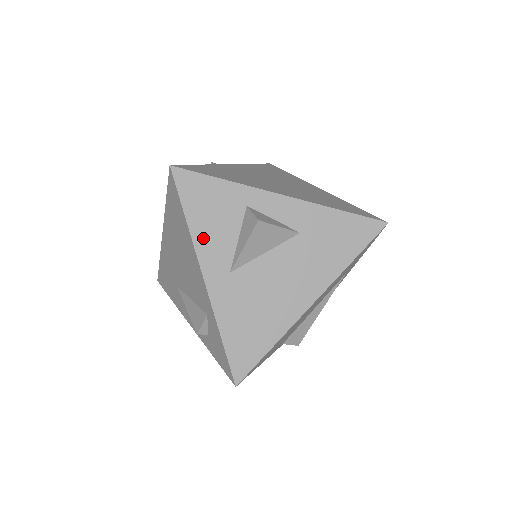
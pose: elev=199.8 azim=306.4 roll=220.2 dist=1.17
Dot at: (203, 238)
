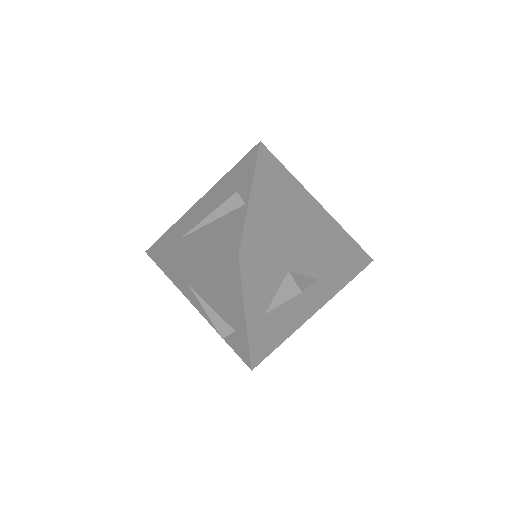
Dot at: (252, 299)
